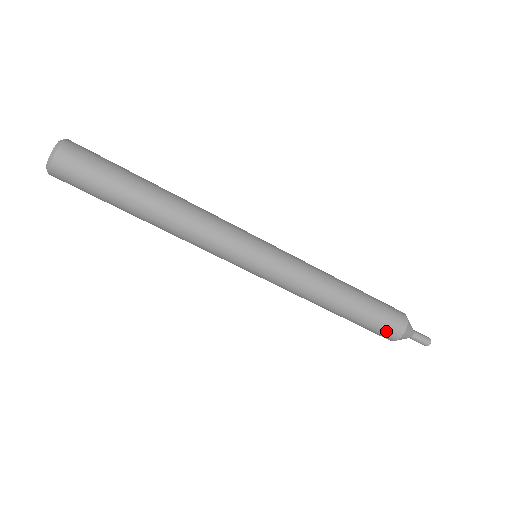
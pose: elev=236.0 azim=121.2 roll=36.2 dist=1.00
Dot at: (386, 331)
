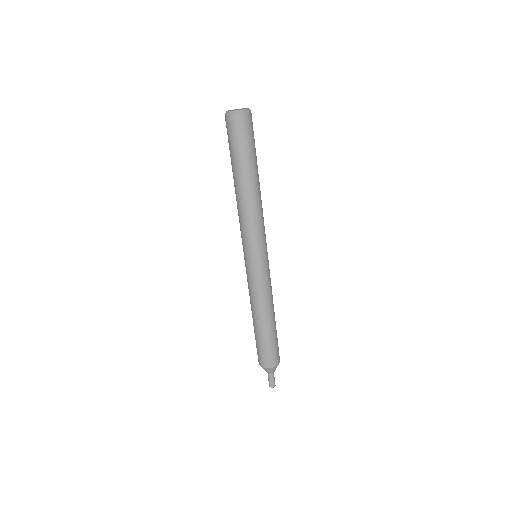
Dot at: (265, 358)
